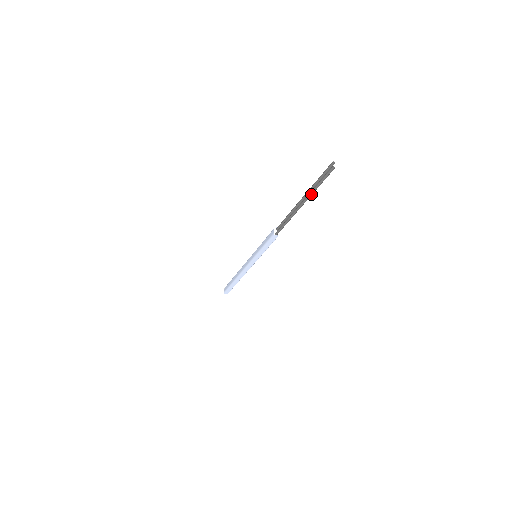
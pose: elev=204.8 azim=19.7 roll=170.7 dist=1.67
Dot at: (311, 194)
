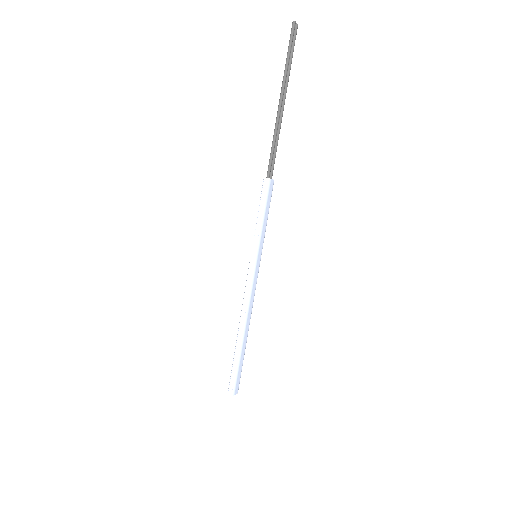
Dot at: (284, 75)
